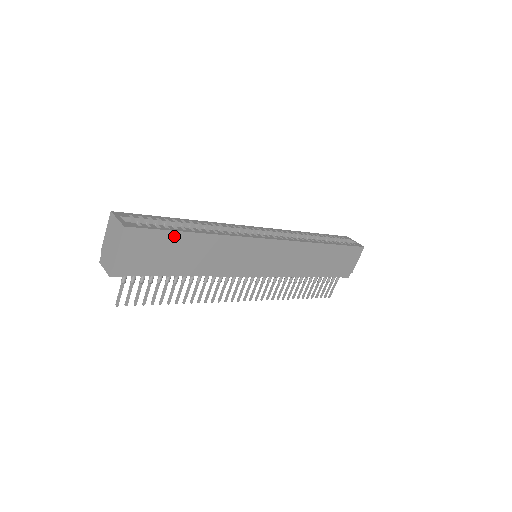
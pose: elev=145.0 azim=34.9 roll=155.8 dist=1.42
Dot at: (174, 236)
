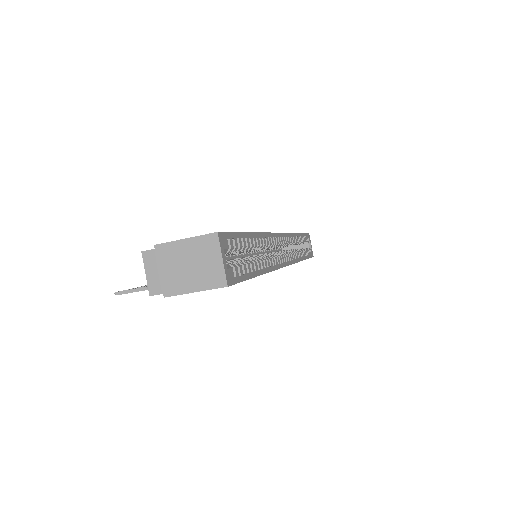
Dot at: occluded
